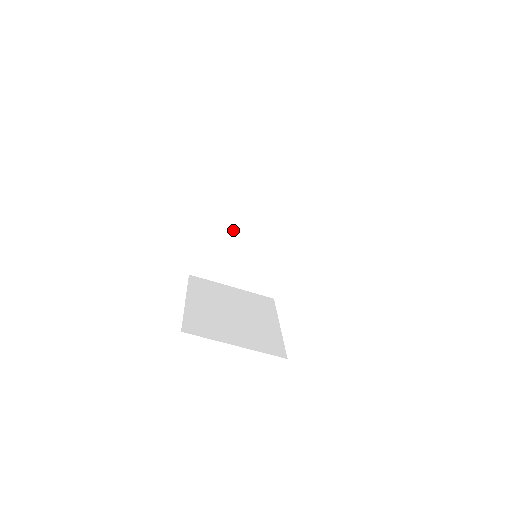
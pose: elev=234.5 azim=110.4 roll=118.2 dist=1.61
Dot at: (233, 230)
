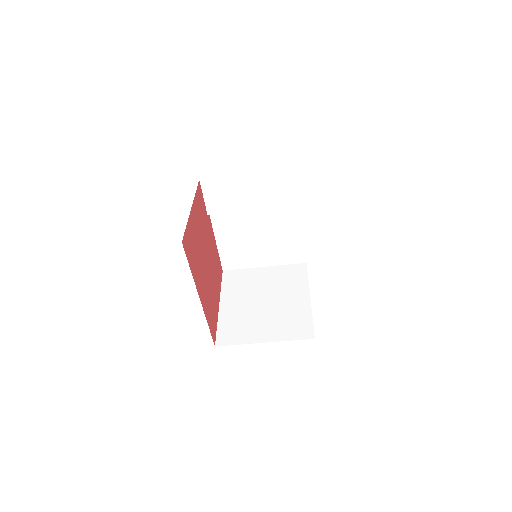
Dot at: (239, 224)
